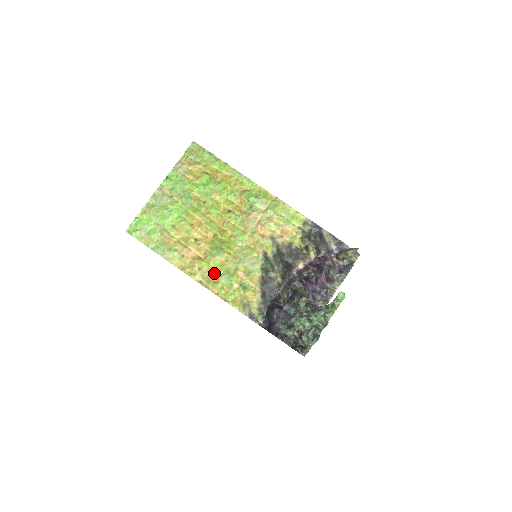
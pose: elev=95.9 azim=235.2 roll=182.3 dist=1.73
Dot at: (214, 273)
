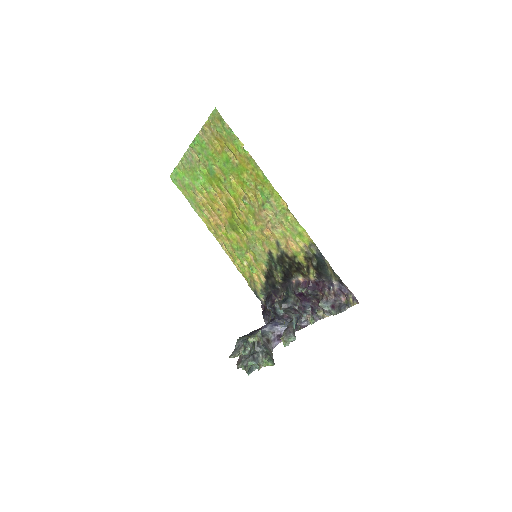
Dot at: (231, 244)
